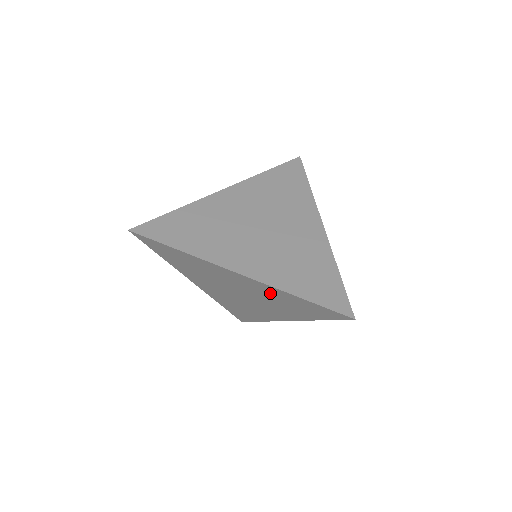
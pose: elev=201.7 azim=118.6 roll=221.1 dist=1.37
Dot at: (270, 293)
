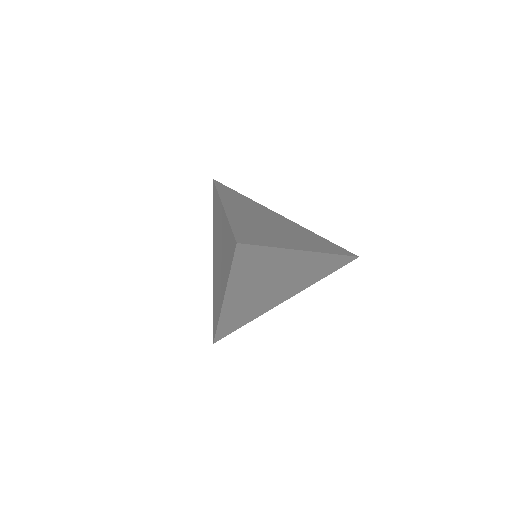
Dot at: (313, 264)
